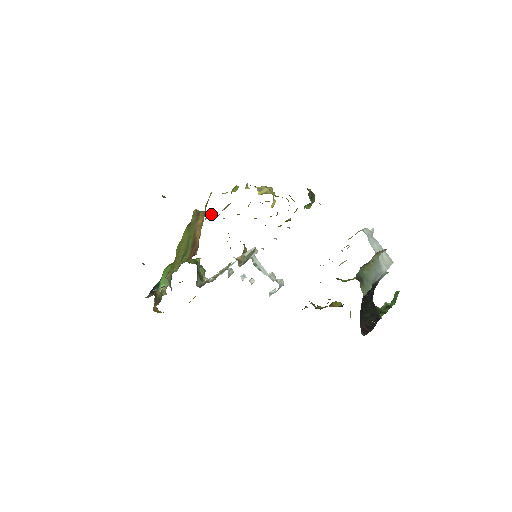
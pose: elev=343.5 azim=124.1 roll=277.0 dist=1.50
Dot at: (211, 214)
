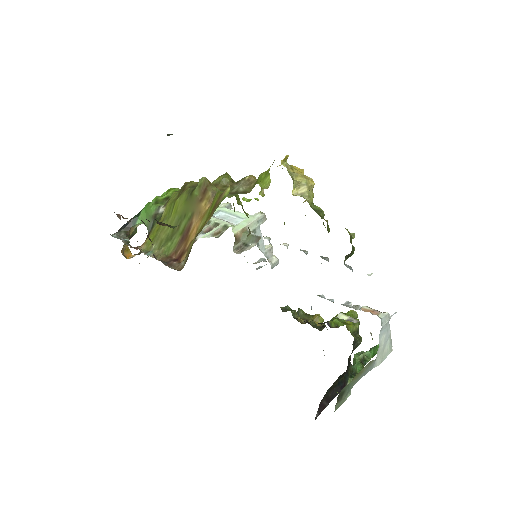
Dot at: (224, 179)
